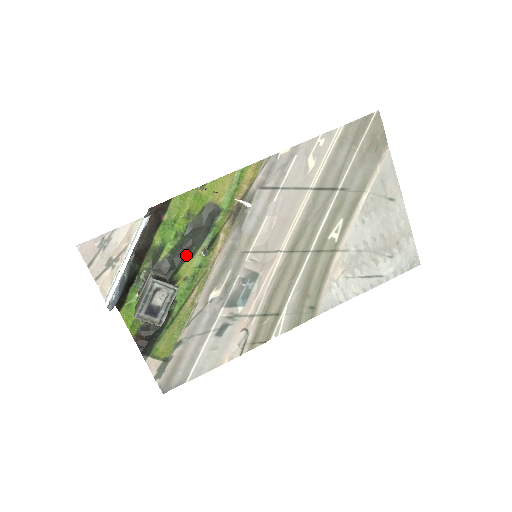
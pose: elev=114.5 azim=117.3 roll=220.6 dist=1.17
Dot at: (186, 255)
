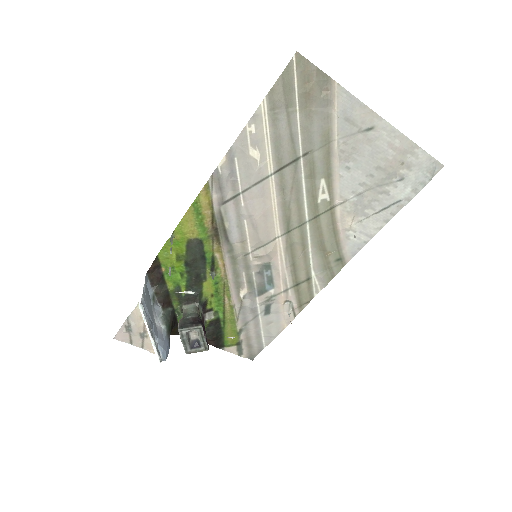
Dot at: (200, 282)
